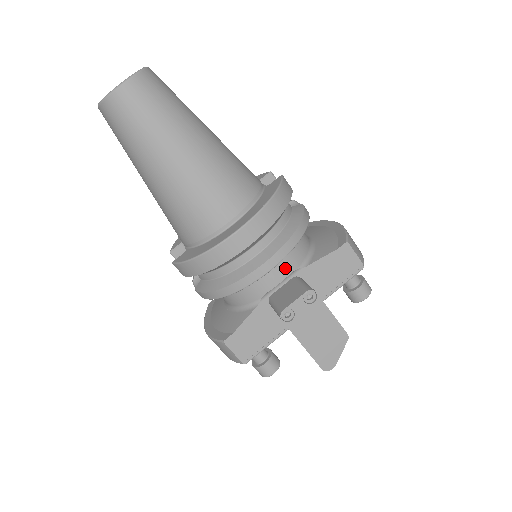
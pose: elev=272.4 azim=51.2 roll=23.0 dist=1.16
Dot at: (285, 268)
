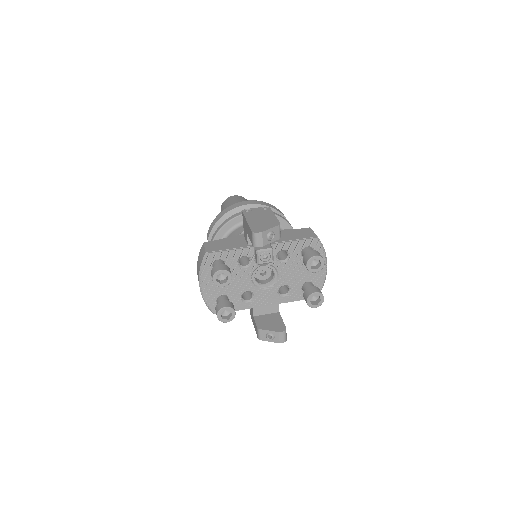
Dot at: occluded
